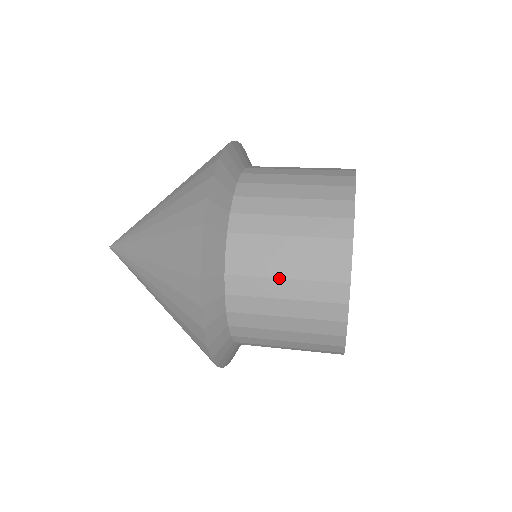
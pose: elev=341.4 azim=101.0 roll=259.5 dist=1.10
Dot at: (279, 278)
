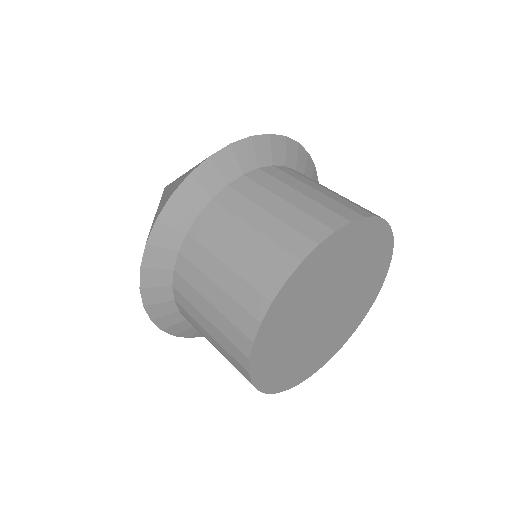
Dot at: occluded
